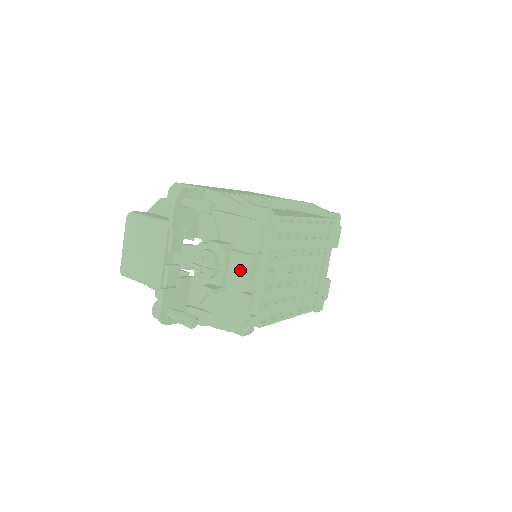
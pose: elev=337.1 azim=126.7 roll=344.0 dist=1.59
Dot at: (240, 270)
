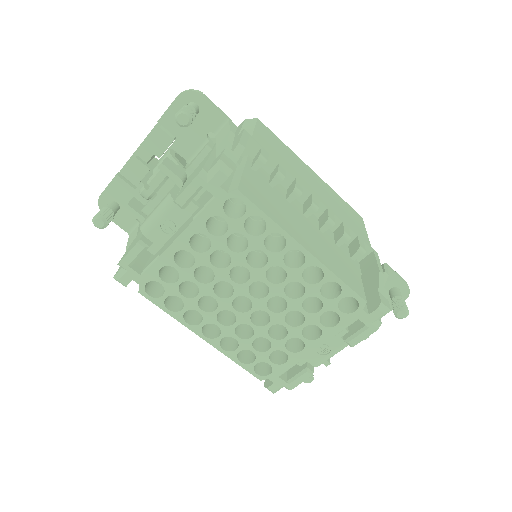
Dot at: (156, 208)
